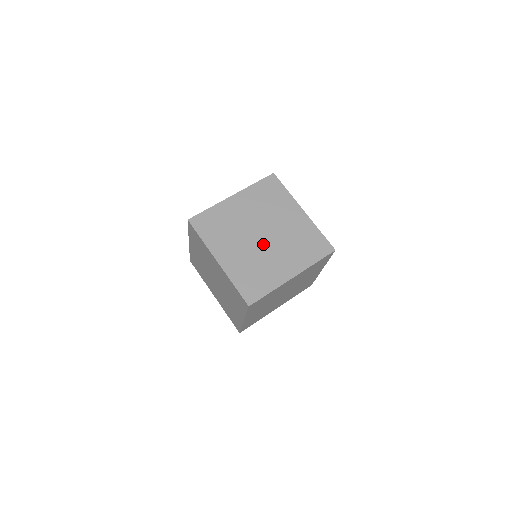
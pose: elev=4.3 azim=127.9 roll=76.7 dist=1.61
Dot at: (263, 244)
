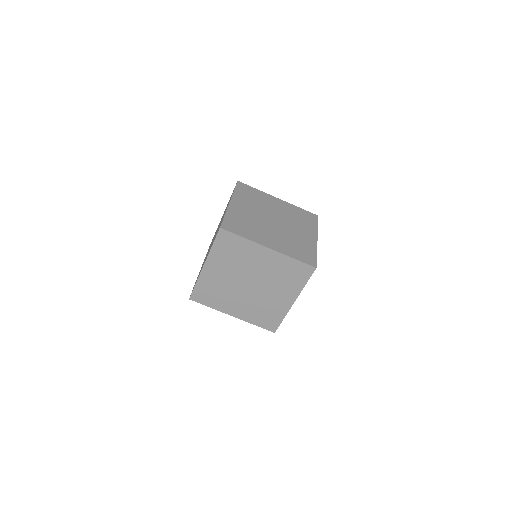
Dot at: (255, 291)
